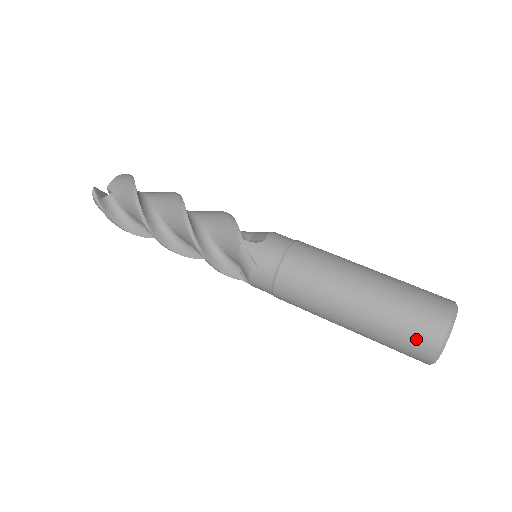
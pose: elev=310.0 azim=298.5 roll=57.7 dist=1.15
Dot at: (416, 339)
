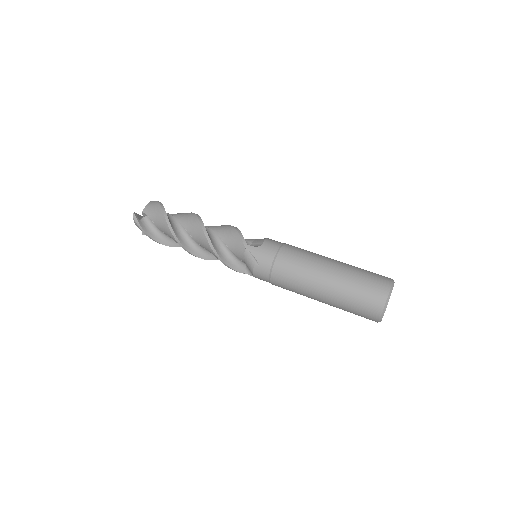
Dot at: (367, 305)
